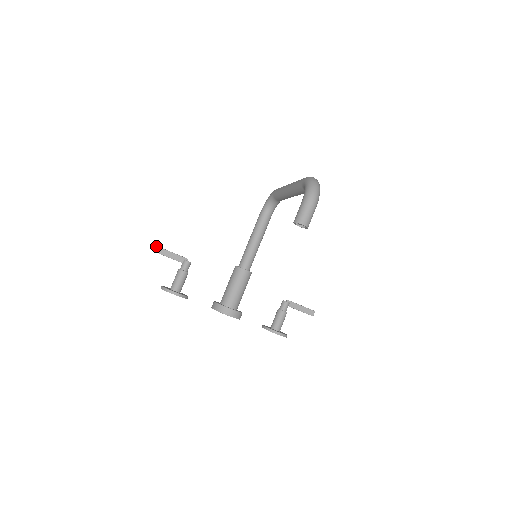
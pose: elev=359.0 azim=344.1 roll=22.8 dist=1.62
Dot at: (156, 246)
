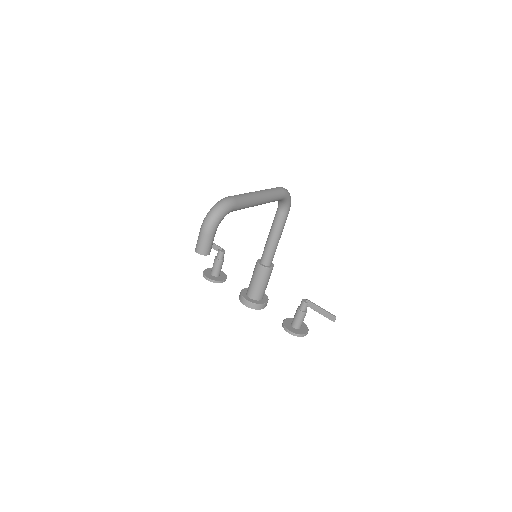
Dot at: occluded
